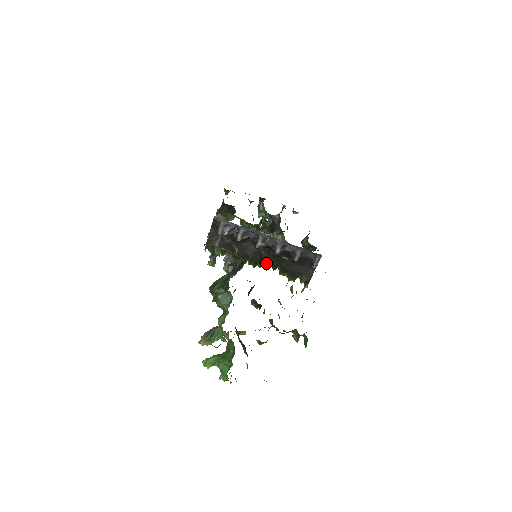
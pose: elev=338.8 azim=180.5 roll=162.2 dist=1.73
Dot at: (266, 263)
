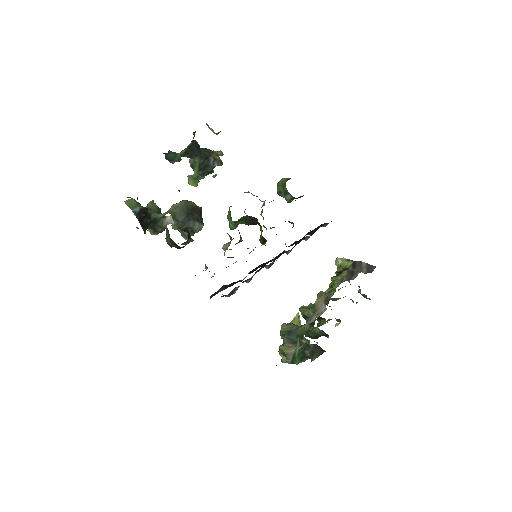
Dot at: occluded
